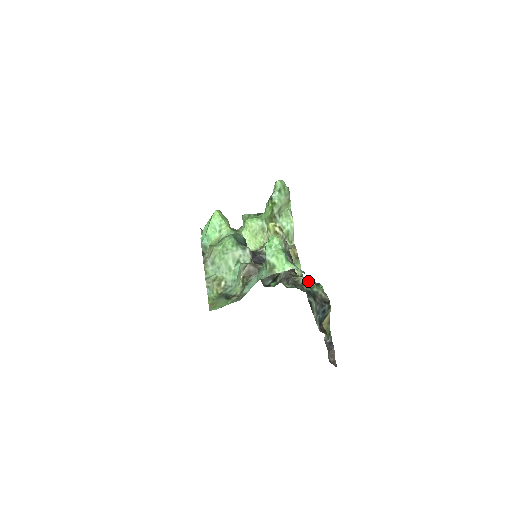
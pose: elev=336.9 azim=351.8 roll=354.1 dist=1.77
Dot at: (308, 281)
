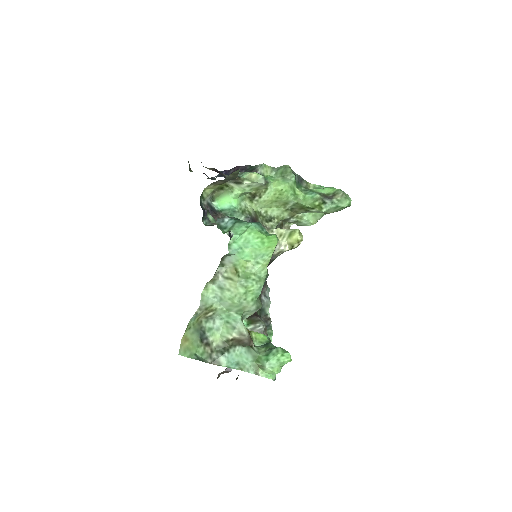
Dot at: occluded
